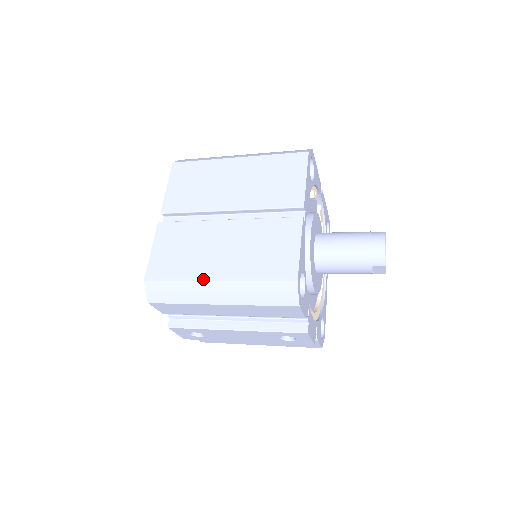
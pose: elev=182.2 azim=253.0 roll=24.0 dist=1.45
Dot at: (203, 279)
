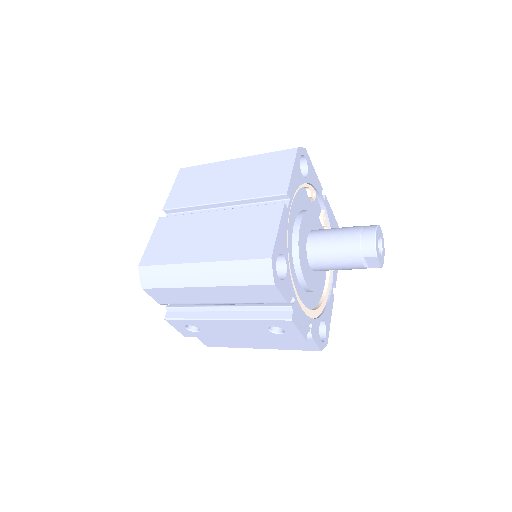
Dot at: (188, 262)
